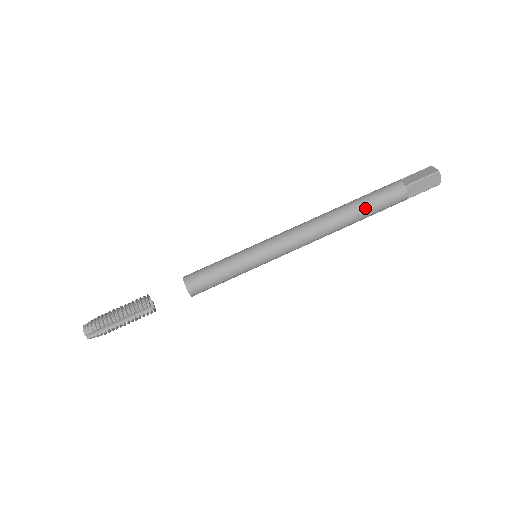
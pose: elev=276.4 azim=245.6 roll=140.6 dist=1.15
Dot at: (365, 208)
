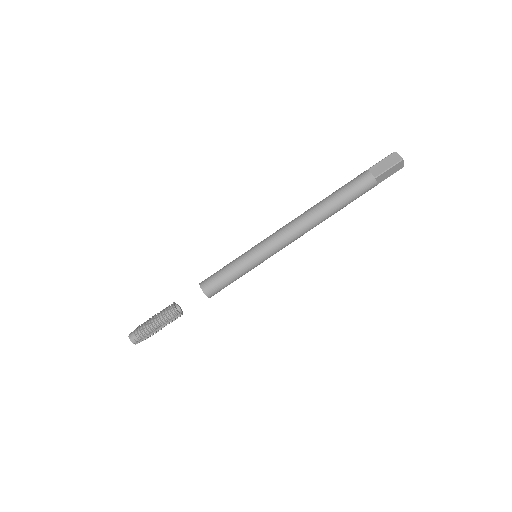
Dot at: (342, 203)
